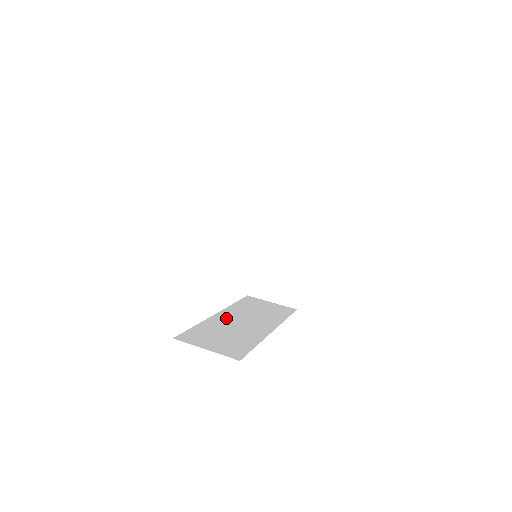
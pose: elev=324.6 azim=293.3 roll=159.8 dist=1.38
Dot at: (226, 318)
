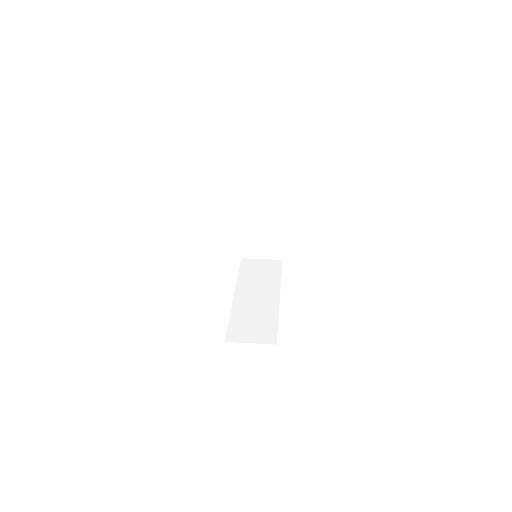
Dot at: (243, 298)
